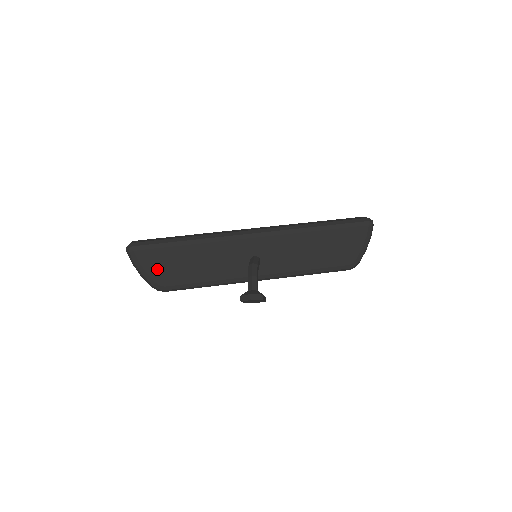
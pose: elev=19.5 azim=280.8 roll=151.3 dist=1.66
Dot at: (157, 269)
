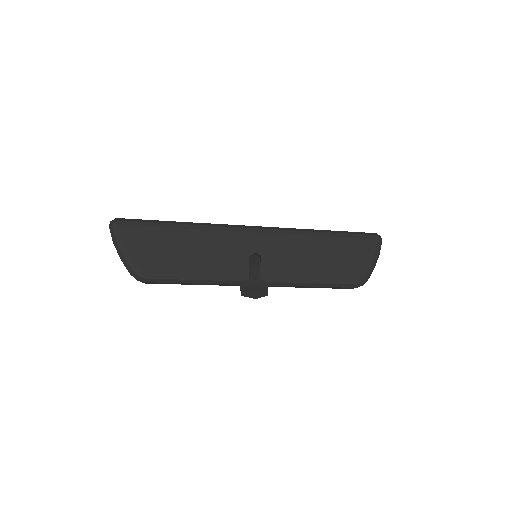
Dot at: (142, 251)
